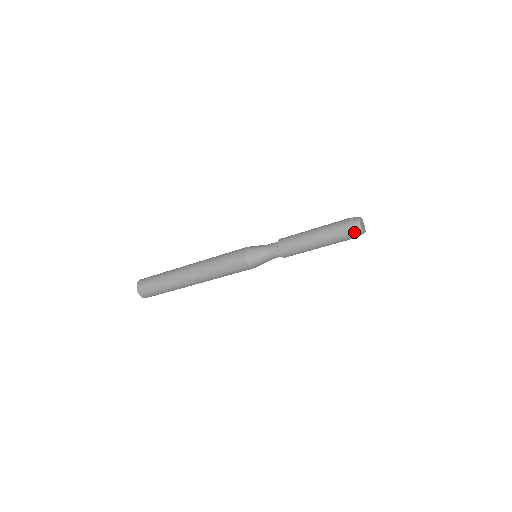
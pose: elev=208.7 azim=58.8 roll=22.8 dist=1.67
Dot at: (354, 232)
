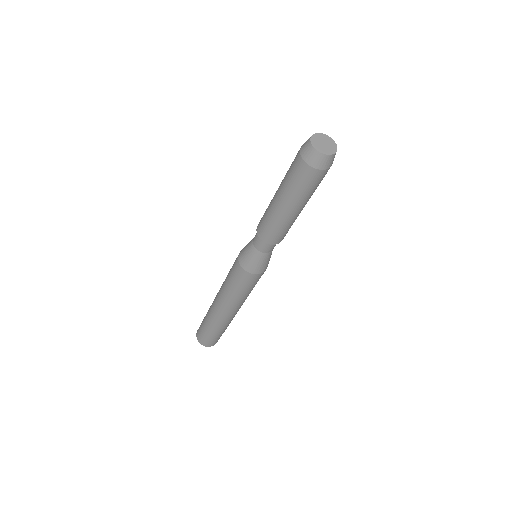
Dot at: (304, 155)
